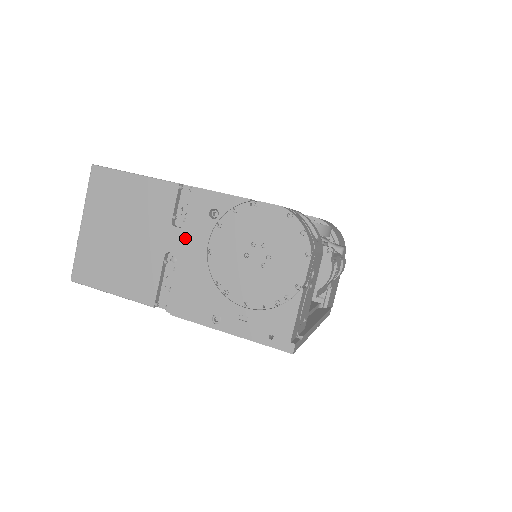
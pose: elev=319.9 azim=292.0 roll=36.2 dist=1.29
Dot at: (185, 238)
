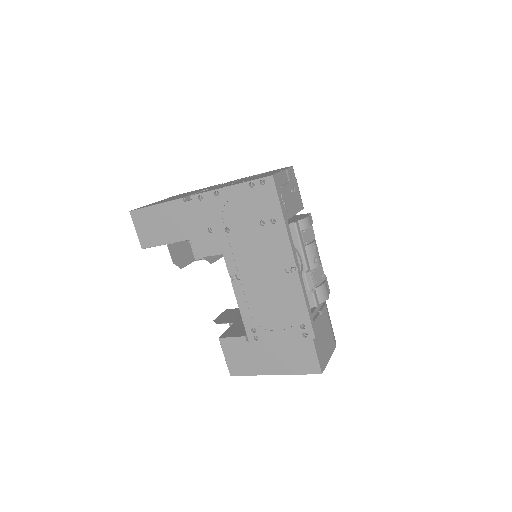
Dot at: occluded
